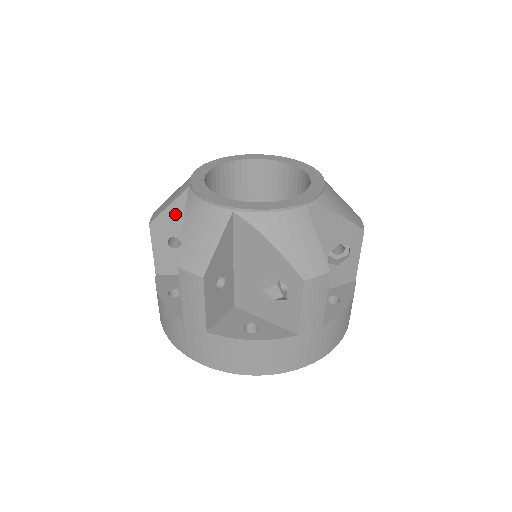
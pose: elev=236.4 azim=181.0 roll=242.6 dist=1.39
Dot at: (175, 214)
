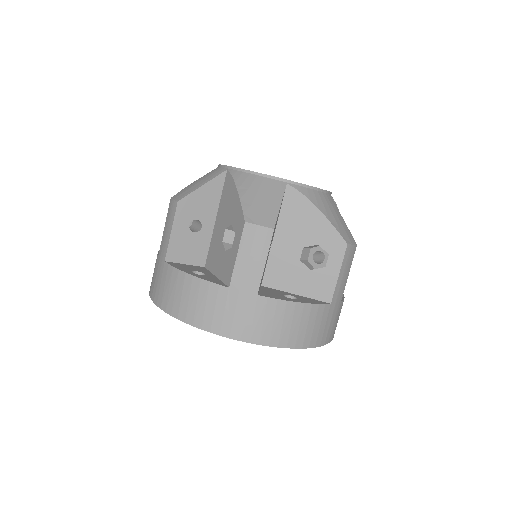
Dot at: (206, 195)
